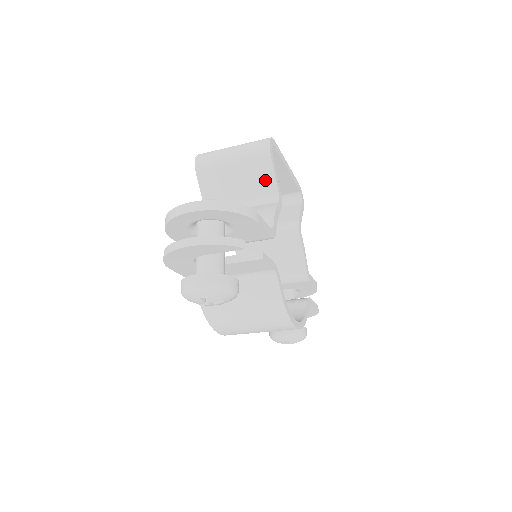
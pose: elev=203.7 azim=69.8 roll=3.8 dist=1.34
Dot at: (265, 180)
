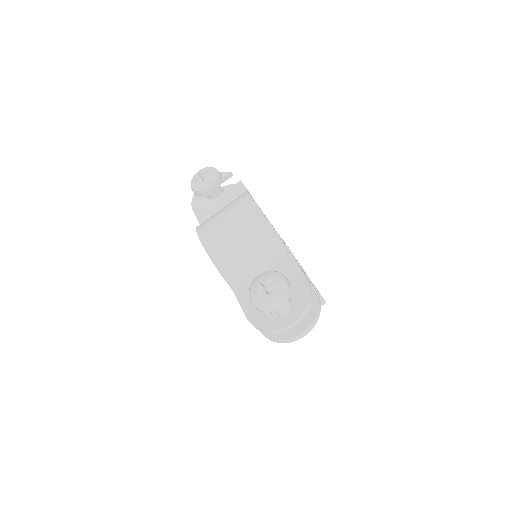
Dot at: occluded
